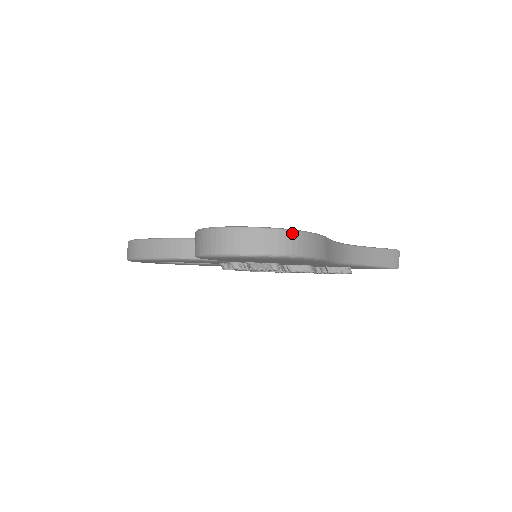
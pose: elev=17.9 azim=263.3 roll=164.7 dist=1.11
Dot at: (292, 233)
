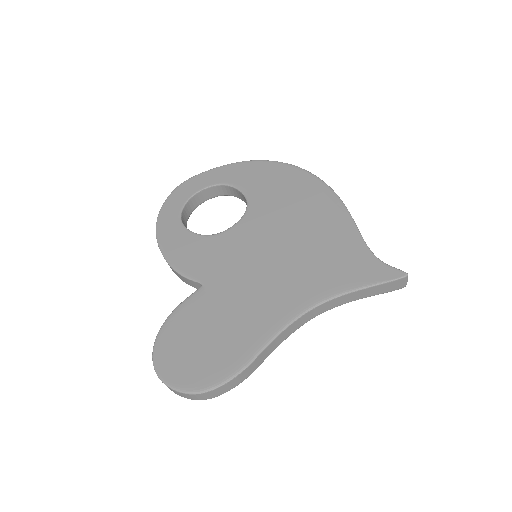
Dot at: (201, 394)
